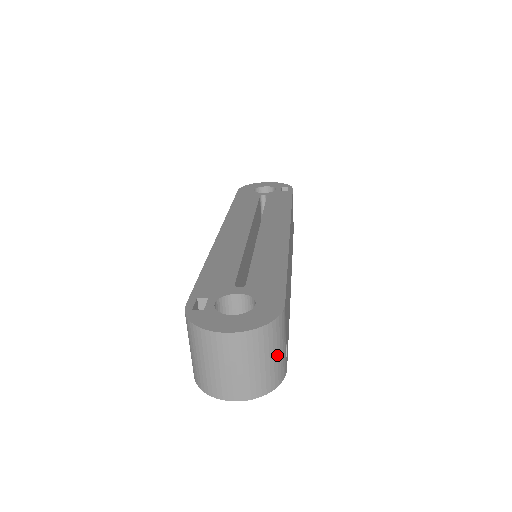
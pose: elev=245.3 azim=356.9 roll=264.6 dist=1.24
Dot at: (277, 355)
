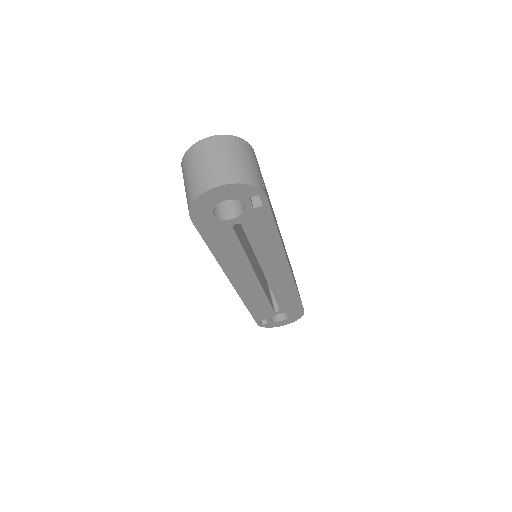
Dot at: (251, 164)
